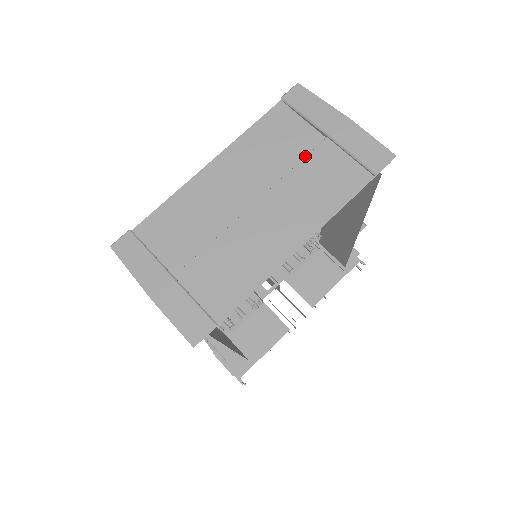
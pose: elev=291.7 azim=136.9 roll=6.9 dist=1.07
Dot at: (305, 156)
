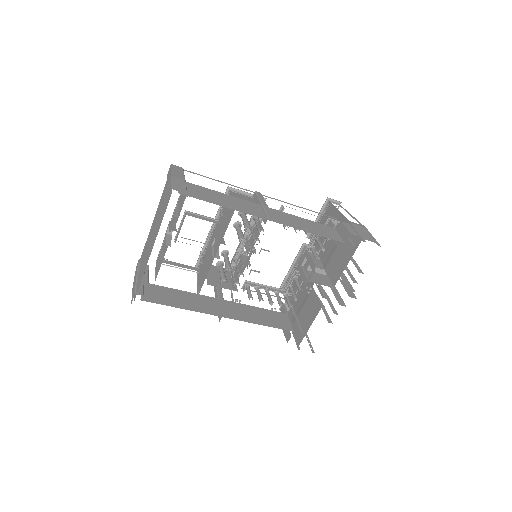
Dot at: occluded
